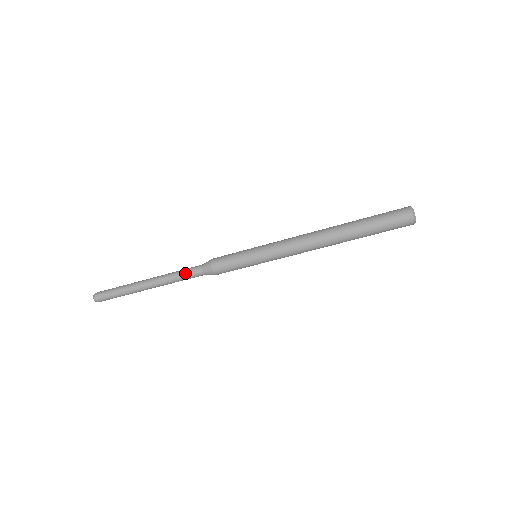
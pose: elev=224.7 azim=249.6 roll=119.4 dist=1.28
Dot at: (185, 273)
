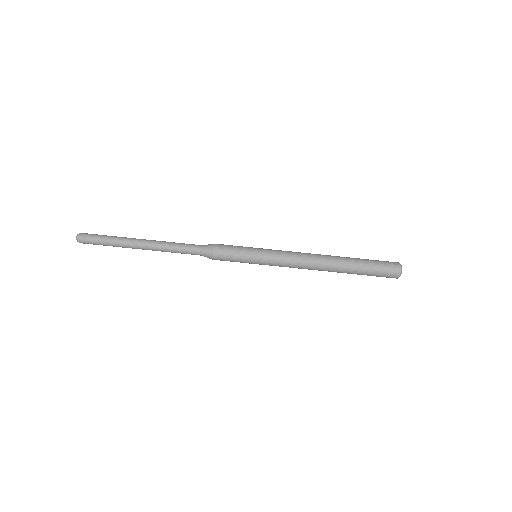
Dot at: (184, 245)
